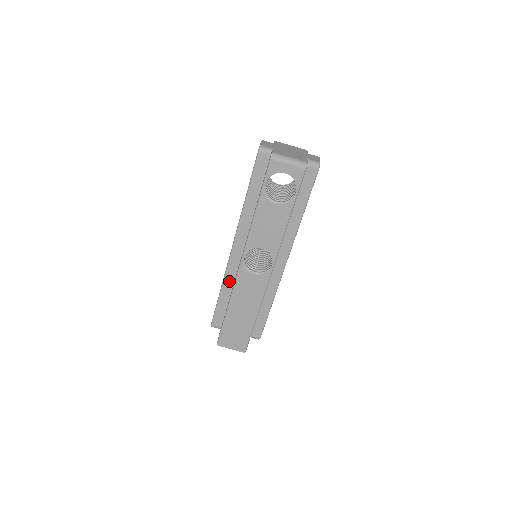
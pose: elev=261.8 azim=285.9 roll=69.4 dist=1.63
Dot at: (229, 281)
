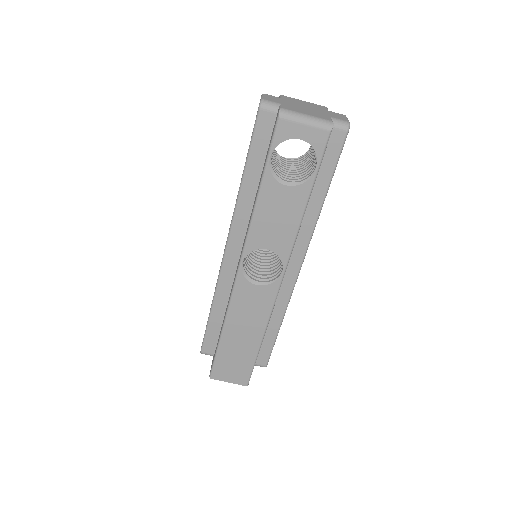
Dot at: (223, 294)
